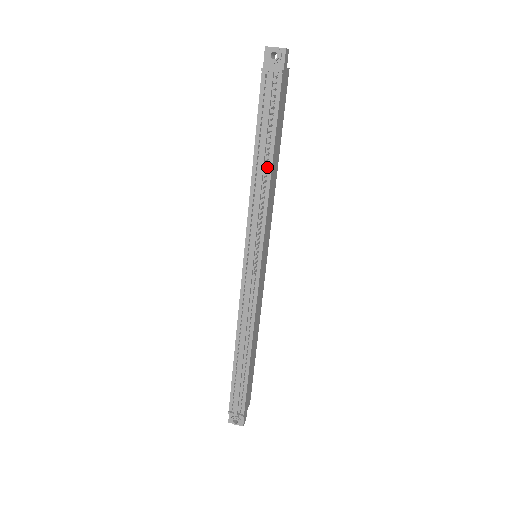
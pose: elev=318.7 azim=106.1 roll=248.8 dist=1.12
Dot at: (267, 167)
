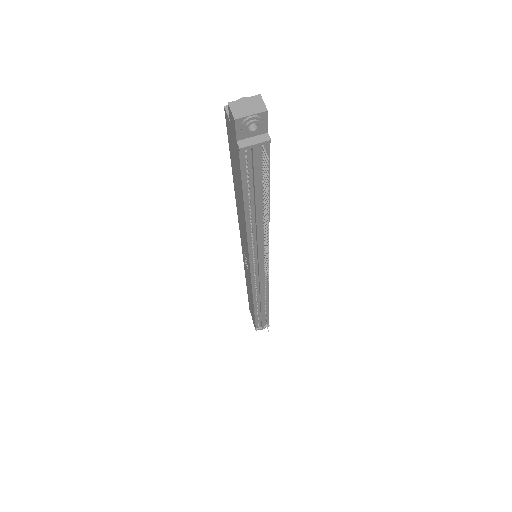
Dot at: (263, 215)
